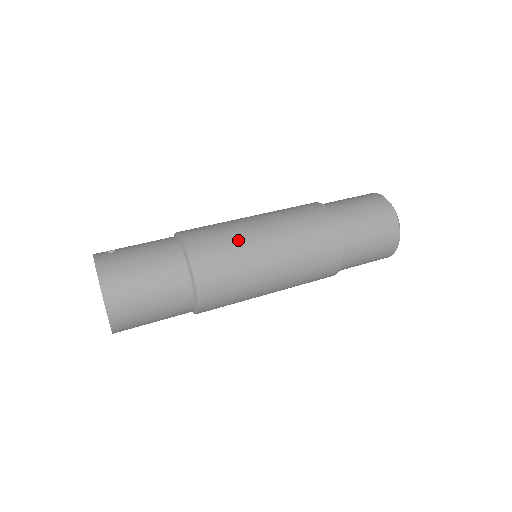
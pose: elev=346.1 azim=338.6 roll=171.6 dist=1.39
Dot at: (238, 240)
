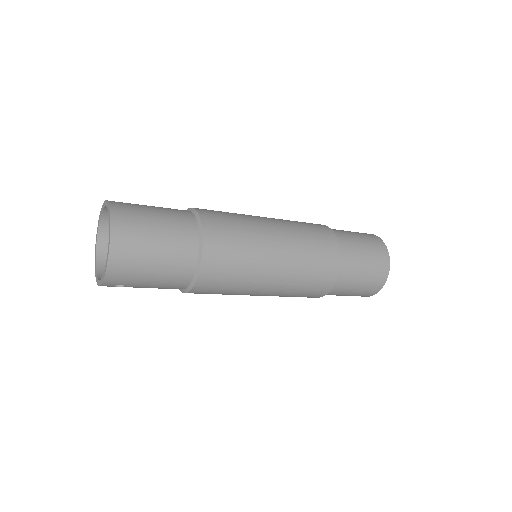
Dot at: (245, 218)
